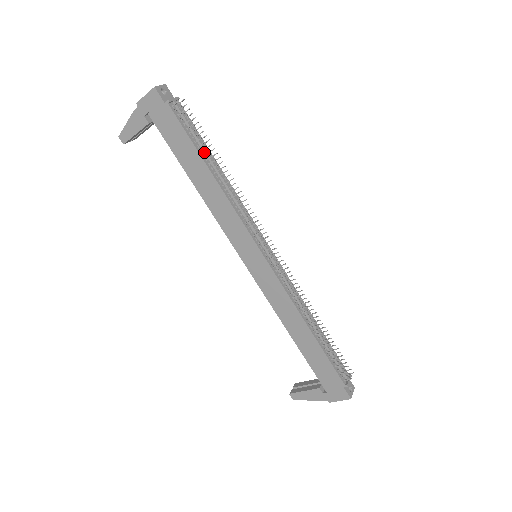
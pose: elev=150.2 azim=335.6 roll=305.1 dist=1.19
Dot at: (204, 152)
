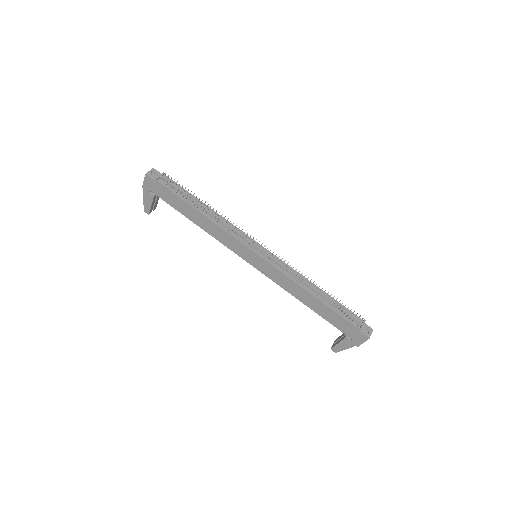
Dot at: (191, 201)
